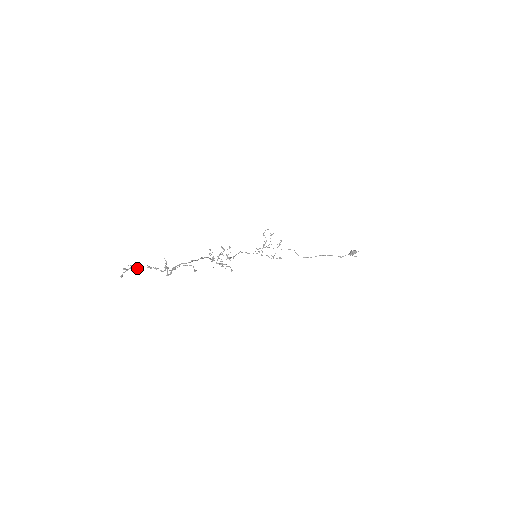
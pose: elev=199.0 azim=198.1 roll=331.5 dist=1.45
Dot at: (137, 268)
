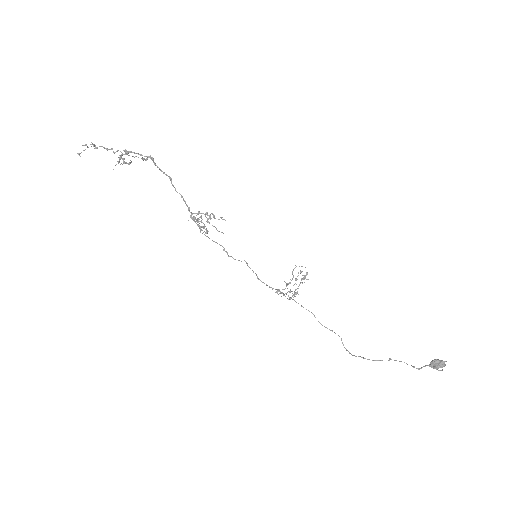
Dot at: (96, 147)
